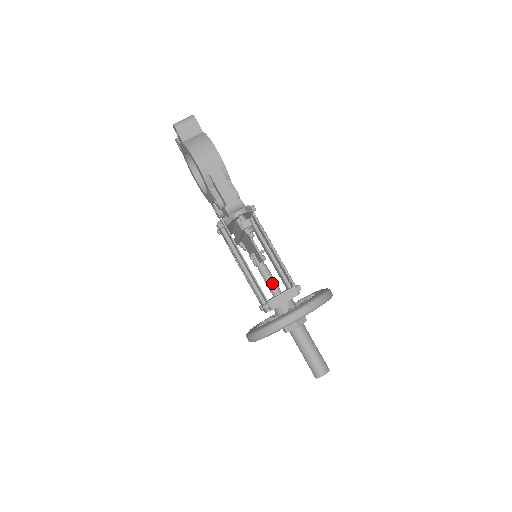
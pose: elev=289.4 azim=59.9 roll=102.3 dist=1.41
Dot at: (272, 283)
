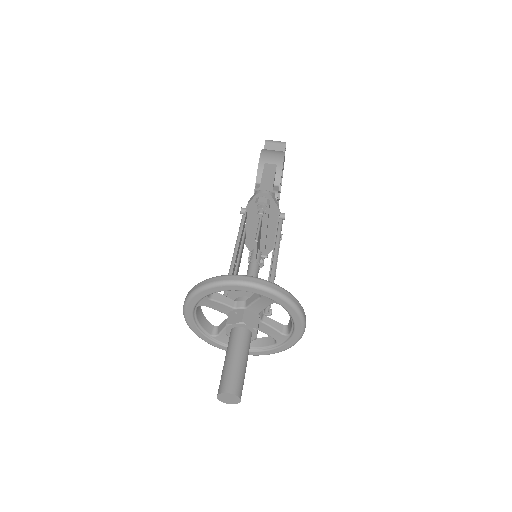
Dot at: occluded
